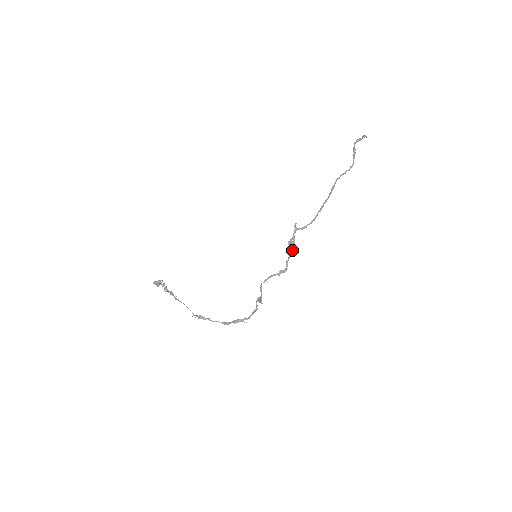
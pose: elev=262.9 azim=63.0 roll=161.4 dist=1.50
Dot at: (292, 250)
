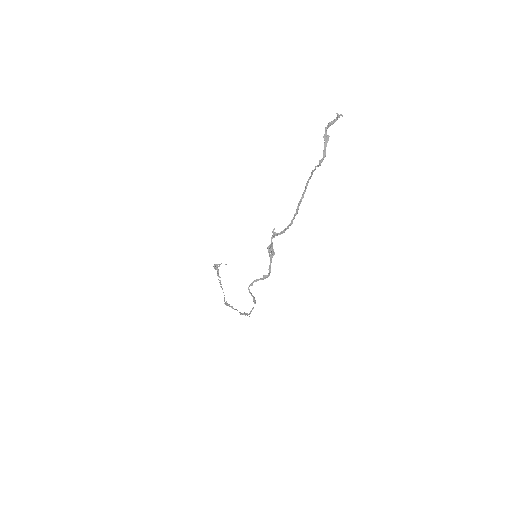
Dot at: (272, 256)
